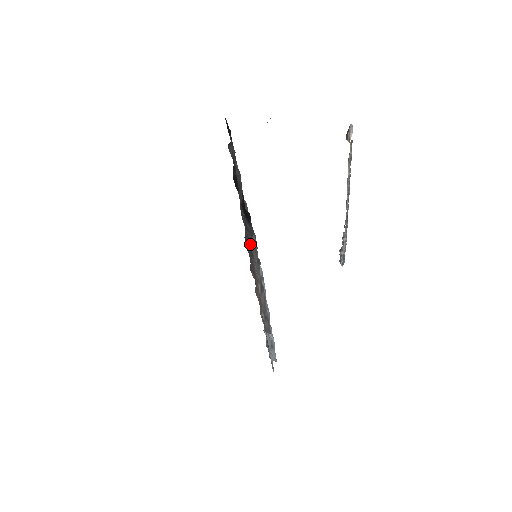
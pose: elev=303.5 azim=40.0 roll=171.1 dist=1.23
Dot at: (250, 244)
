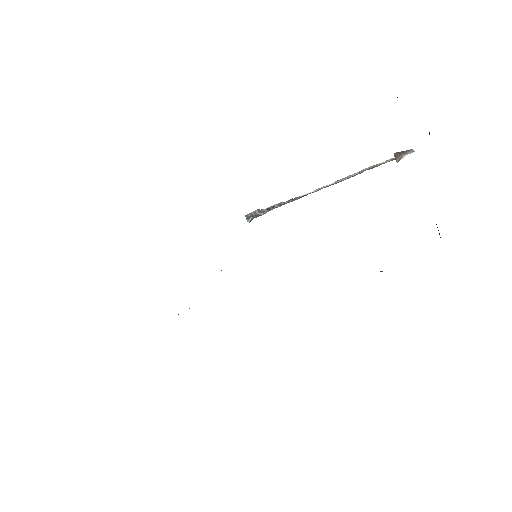
Dot at: occluded
